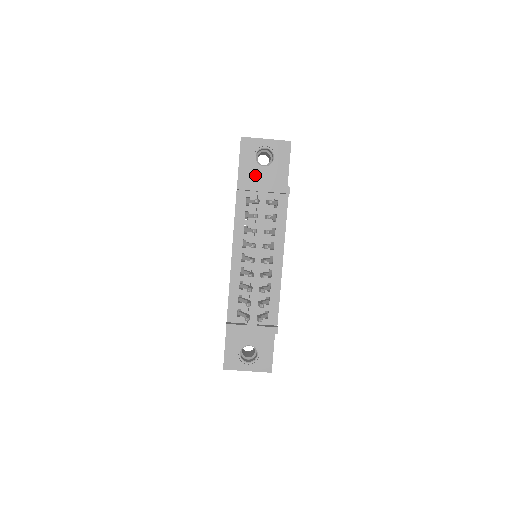
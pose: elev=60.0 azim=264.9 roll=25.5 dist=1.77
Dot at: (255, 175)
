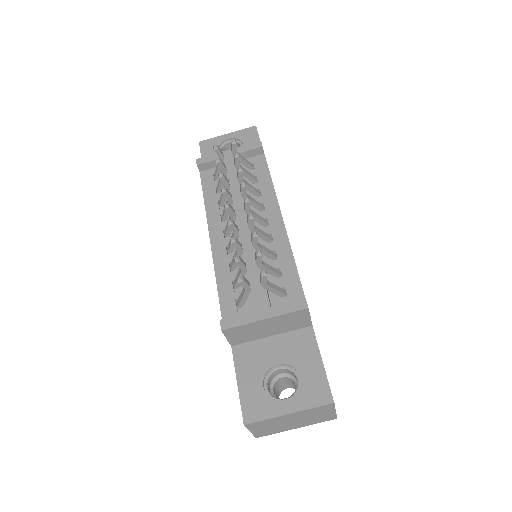
Dot at: occluded
